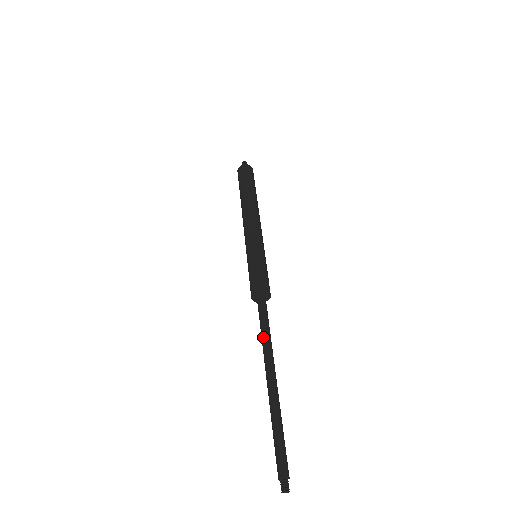
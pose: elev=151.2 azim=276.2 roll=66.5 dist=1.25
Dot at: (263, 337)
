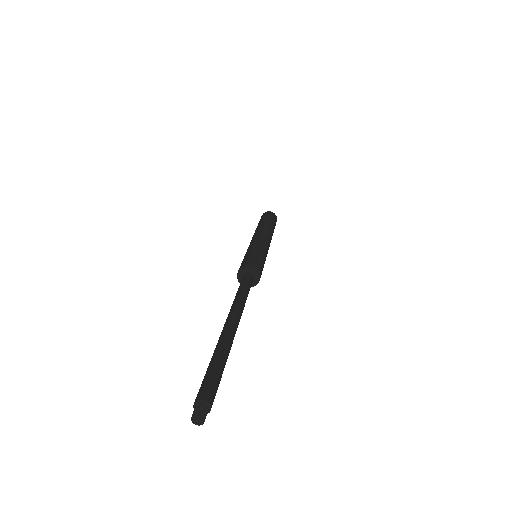
Dot at: (235, 296)
